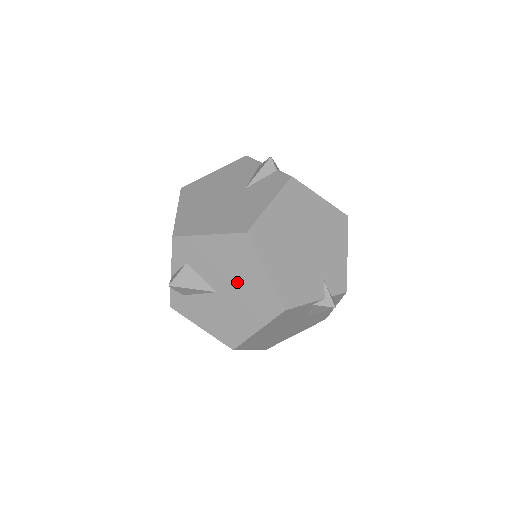
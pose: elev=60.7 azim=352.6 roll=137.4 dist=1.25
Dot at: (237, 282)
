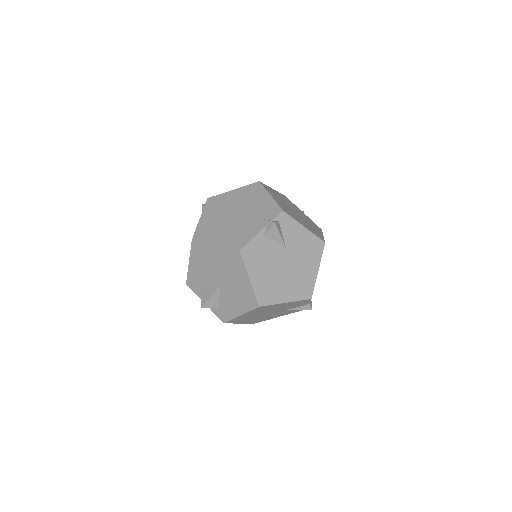
Dot at: (217, 267)
